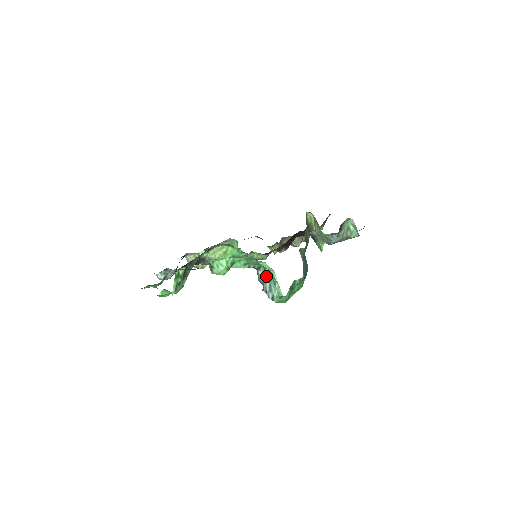
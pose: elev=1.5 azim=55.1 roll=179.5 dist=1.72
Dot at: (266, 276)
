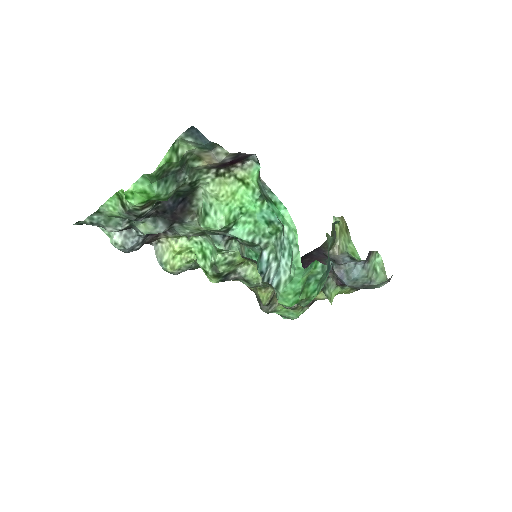
Dot at: (274, 256)
